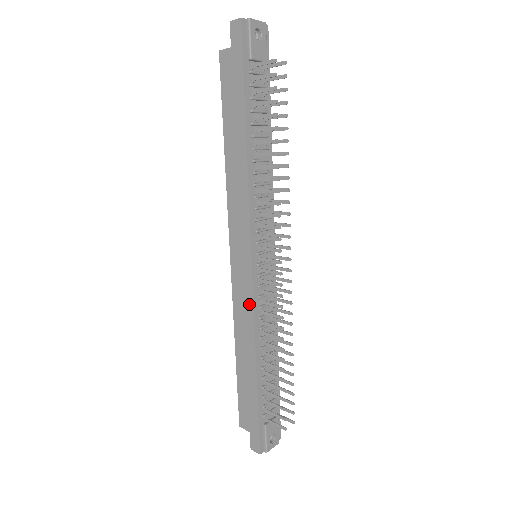
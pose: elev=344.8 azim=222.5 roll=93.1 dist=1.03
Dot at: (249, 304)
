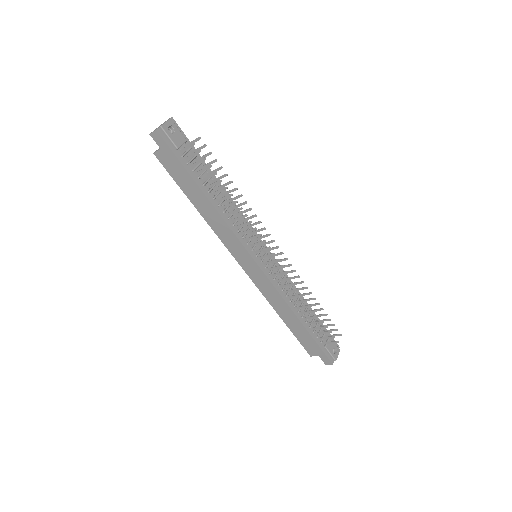
Dot at: (271, 287)
